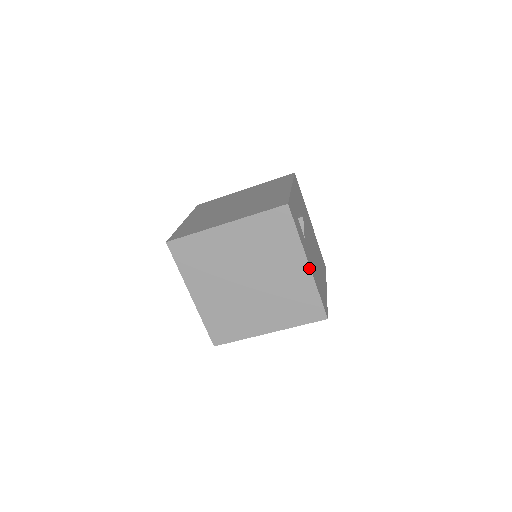
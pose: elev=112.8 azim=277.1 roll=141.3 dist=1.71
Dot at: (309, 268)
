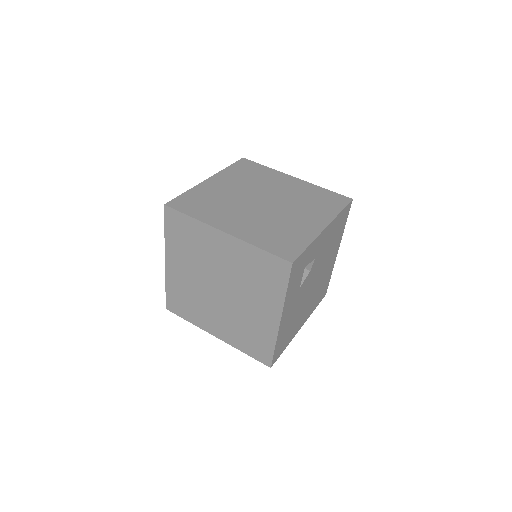
Dot at: (279, 323)
